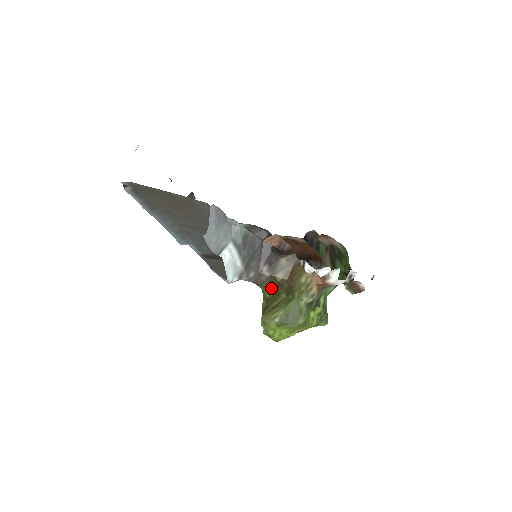
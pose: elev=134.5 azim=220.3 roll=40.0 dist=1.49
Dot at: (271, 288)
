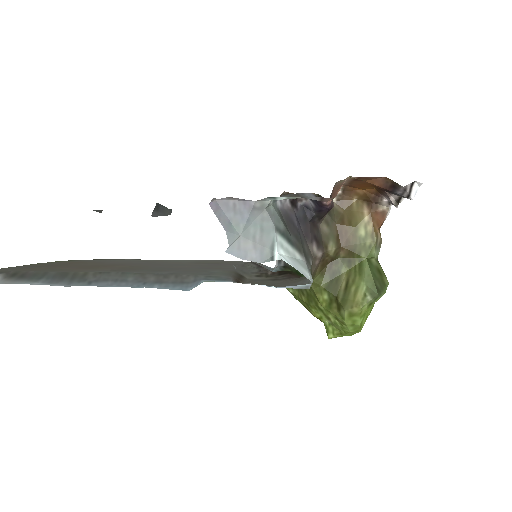
Dot at: (322, 272)
